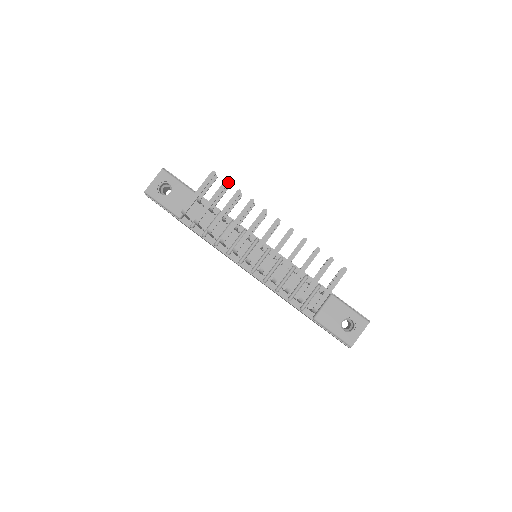
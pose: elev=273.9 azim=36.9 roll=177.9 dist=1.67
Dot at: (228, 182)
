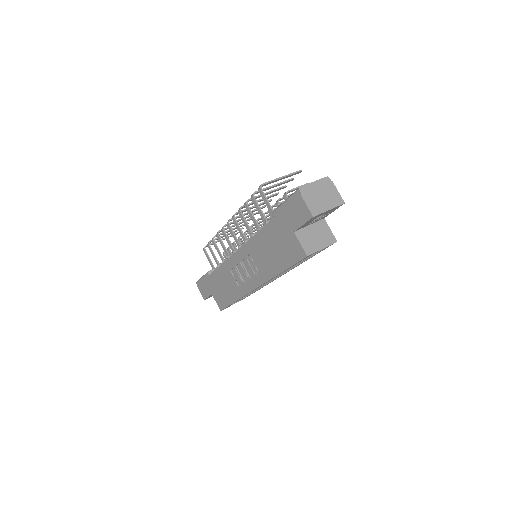
Dot at: occluded
